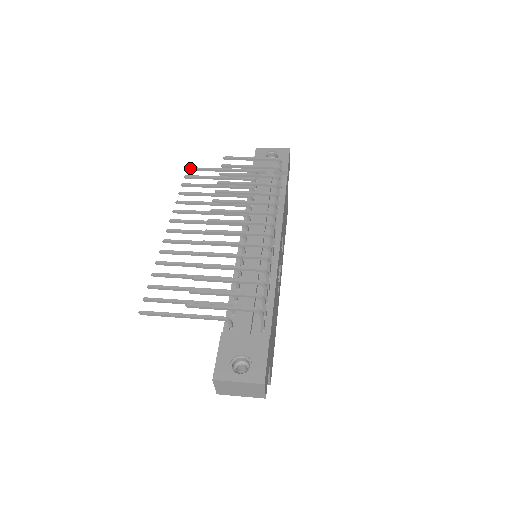
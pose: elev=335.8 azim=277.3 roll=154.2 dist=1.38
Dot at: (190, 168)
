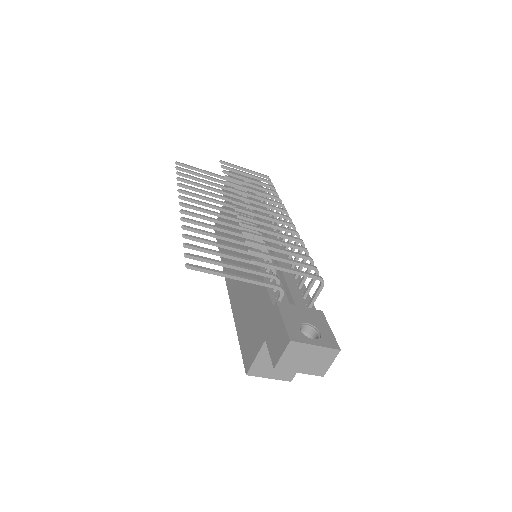
Dot at: (179, 162)
